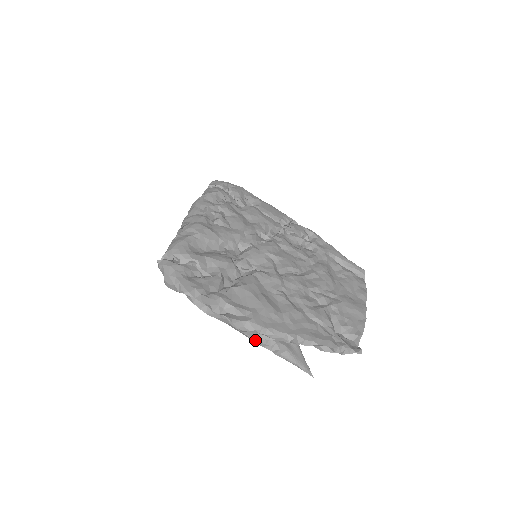
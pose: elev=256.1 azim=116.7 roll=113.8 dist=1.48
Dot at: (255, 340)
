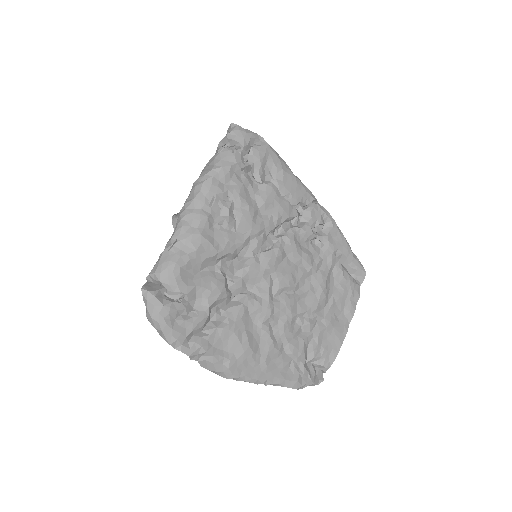
Dot at: occluded
